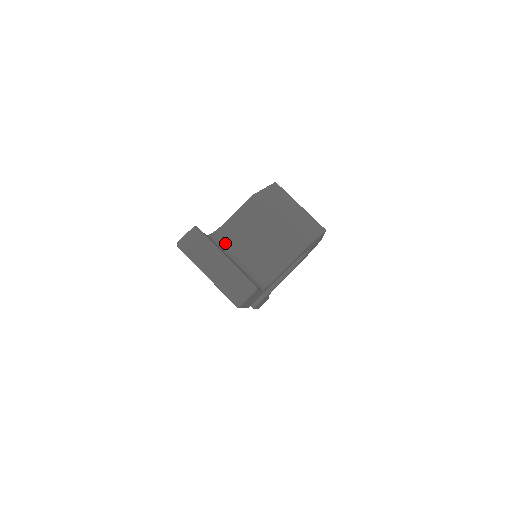
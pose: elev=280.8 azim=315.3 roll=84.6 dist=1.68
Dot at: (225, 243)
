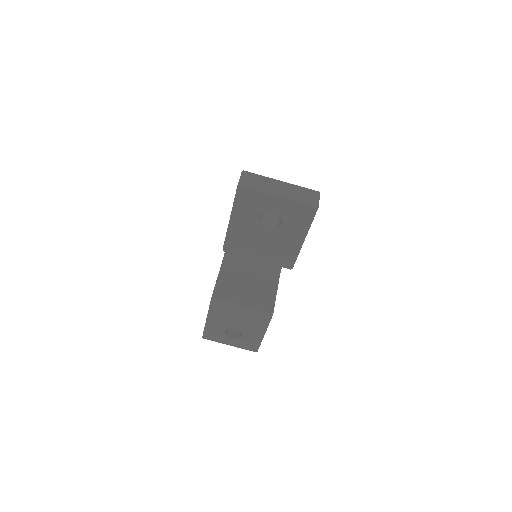
Dot at: occluded
